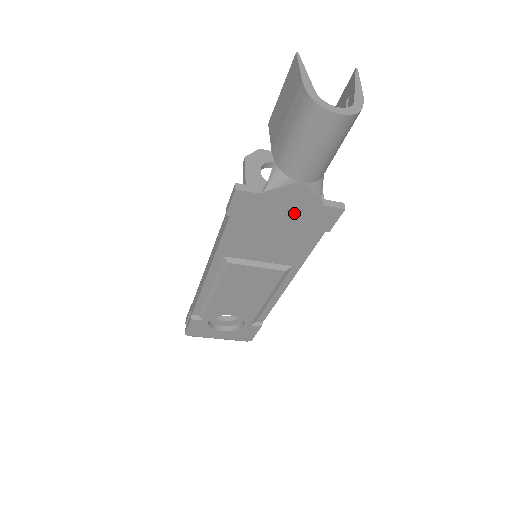
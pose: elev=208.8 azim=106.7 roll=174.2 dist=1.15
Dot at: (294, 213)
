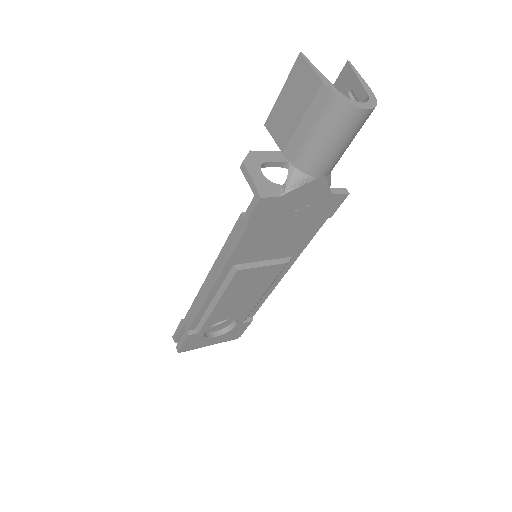
Dot at: (306, 207)
